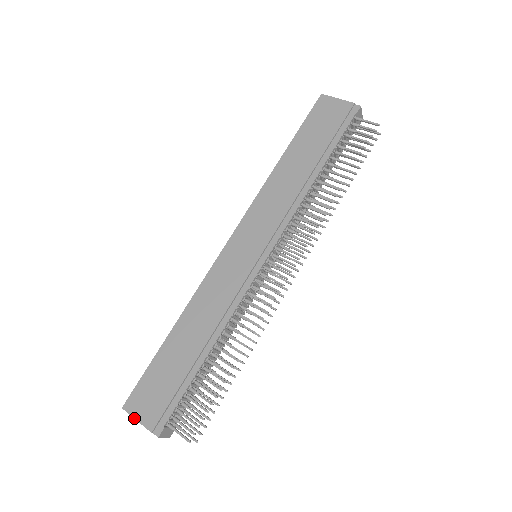
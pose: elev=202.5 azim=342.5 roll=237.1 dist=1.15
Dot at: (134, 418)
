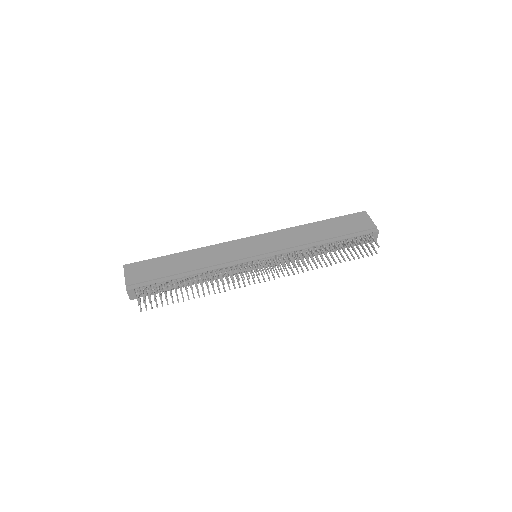
Dot at: (124, 273)
